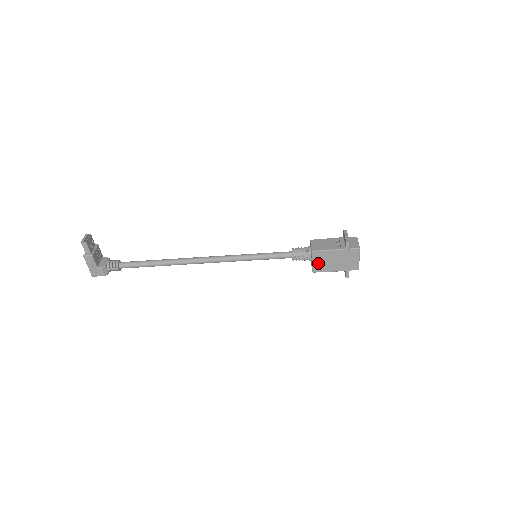
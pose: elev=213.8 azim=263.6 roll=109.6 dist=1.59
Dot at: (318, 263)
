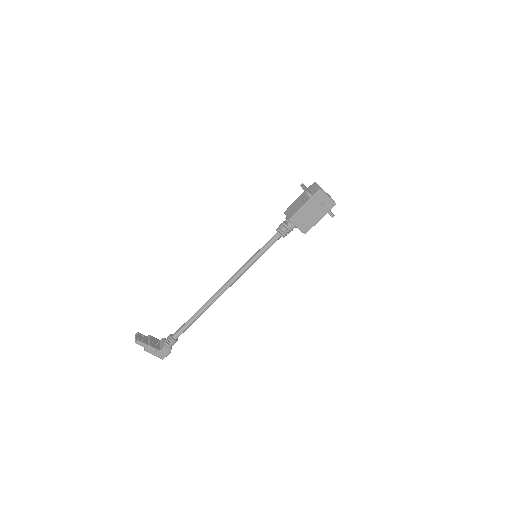
Dot at: (302, 225)
